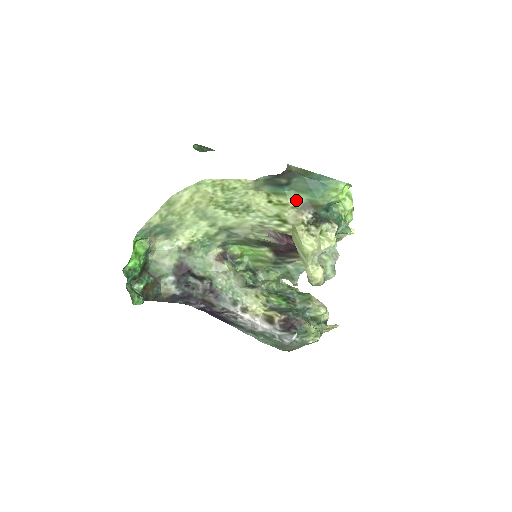
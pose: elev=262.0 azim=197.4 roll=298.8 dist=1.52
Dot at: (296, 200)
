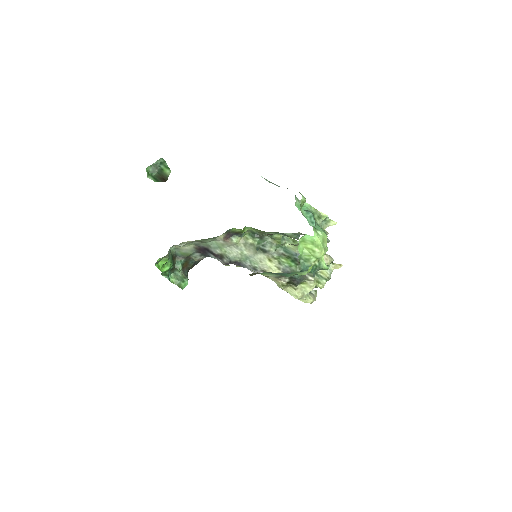
Dot at: (270, 275)
